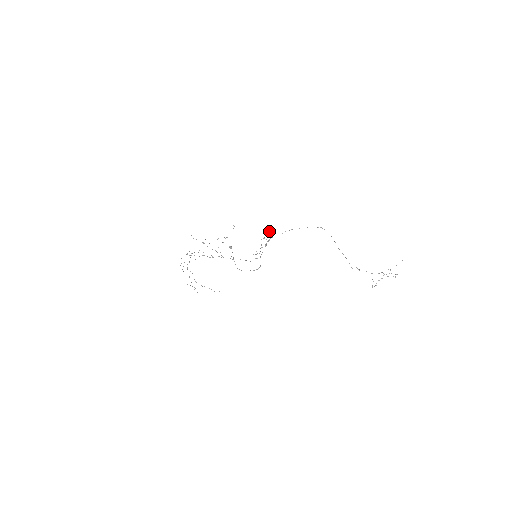
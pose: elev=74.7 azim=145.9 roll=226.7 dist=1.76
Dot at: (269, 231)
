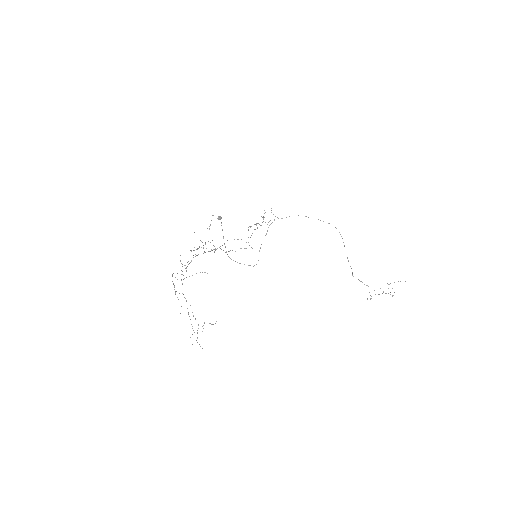
Dot at: occluded
